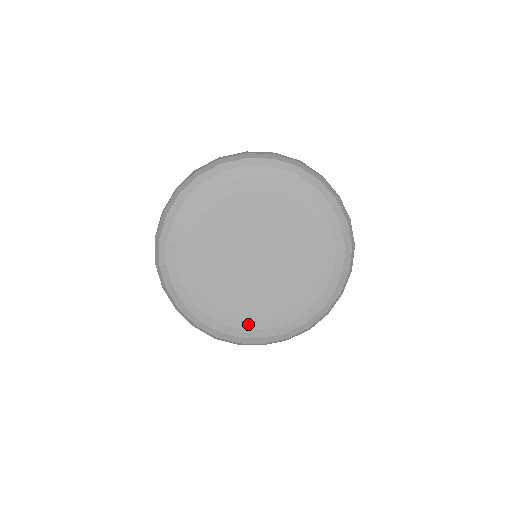
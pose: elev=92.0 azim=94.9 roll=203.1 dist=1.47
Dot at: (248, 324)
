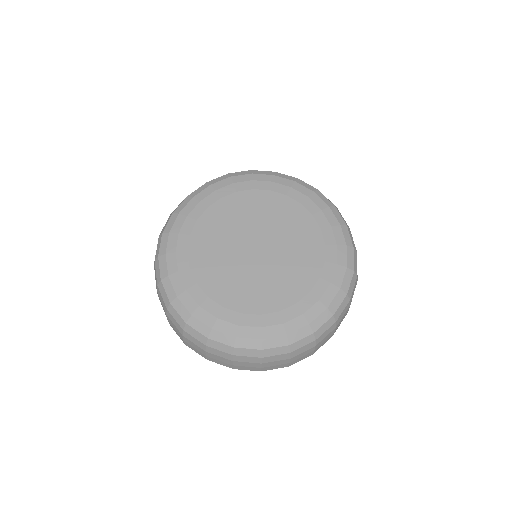
Dot at: (225, 313)
